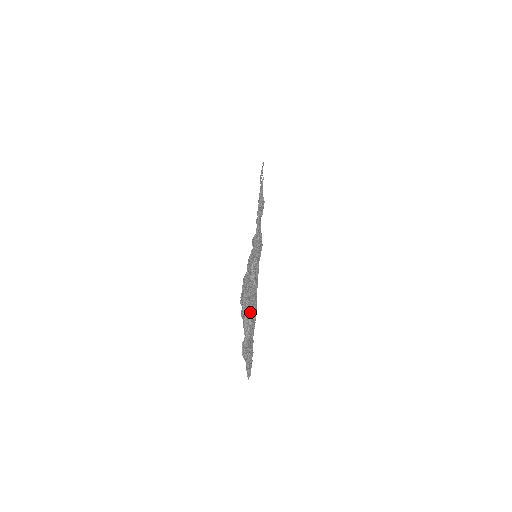
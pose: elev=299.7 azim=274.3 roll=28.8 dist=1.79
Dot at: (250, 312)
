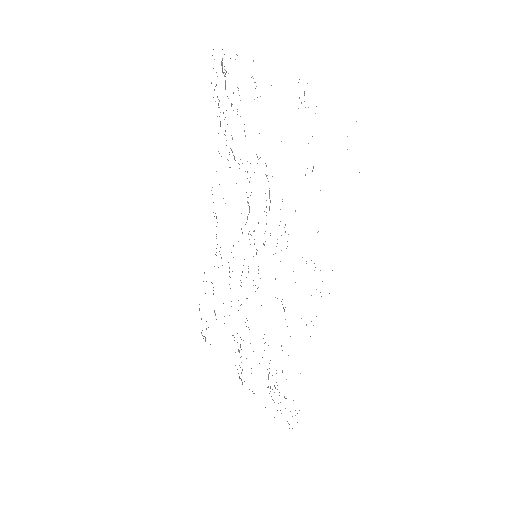
Dot at: occluded
